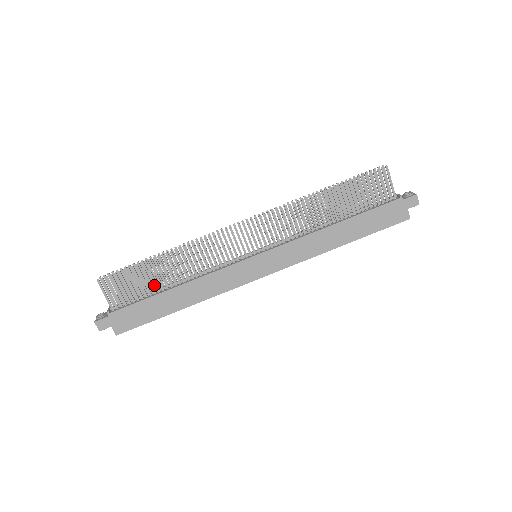
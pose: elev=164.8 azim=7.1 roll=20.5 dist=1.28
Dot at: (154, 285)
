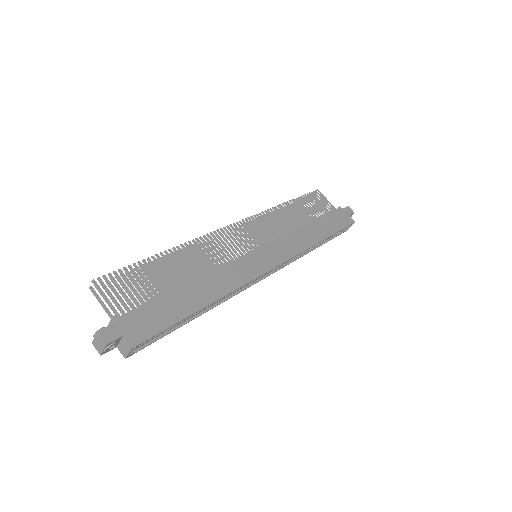
Dot at: occluded
